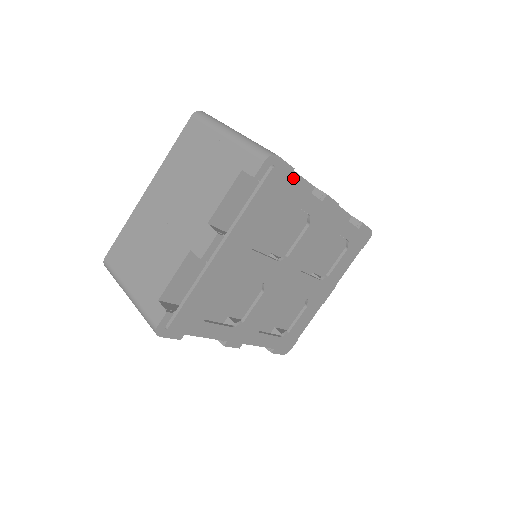
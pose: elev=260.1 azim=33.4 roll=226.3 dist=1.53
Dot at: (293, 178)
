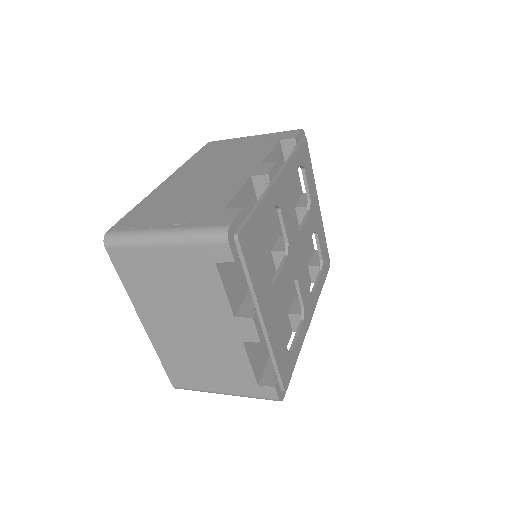
Dot at: (237, 201)
